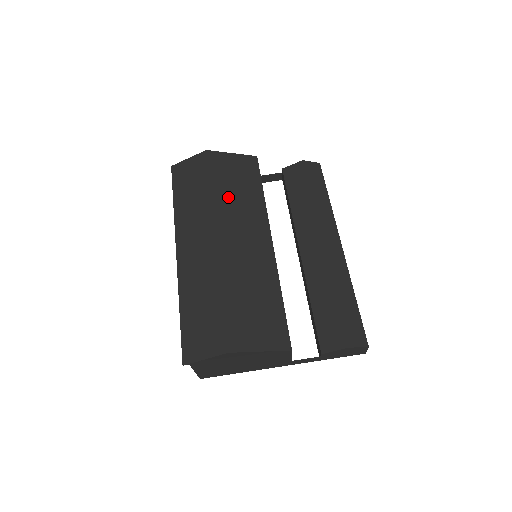
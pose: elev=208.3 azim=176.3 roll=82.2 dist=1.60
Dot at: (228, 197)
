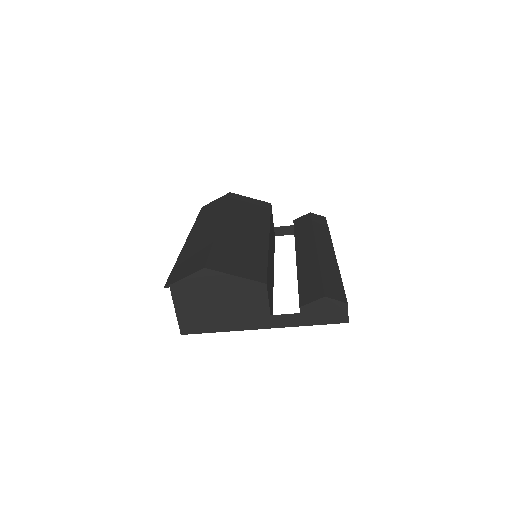
Dot at: (239, 211)
